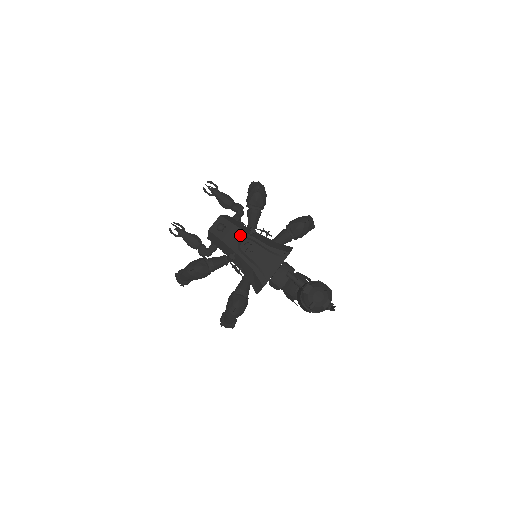
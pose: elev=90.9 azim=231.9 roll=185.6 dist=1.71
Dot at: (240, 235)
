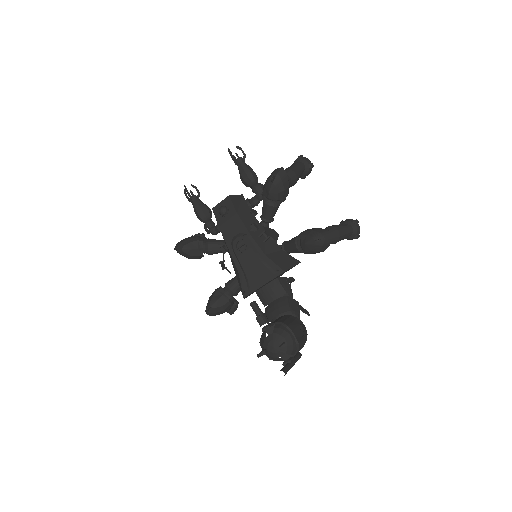
Dot at: (239, 228)
